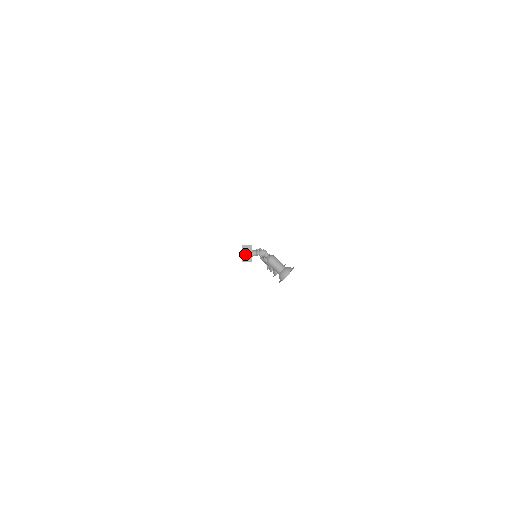
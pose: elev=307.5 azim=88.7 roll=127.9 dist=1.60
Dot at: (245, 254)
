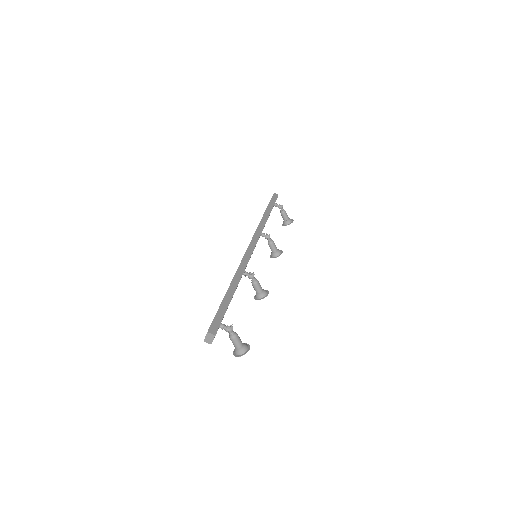
Dot at: (207, 338)
